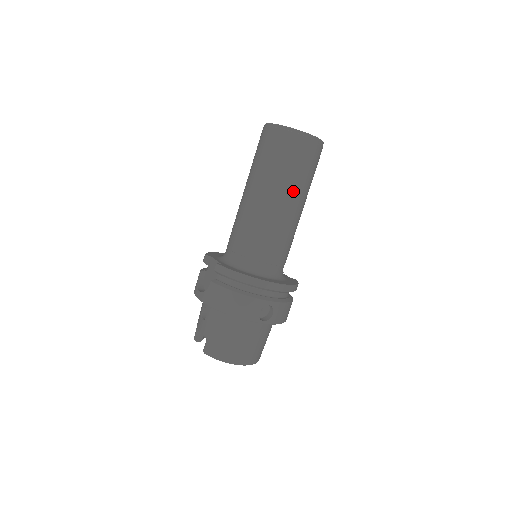
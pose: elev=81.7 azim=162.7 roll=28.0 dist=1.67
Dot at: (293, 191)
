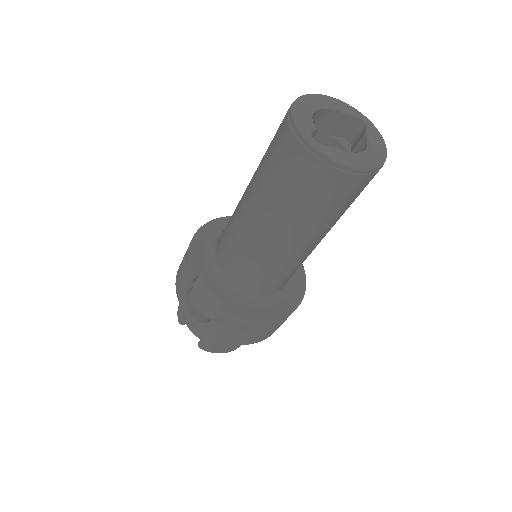
Dot at: (330, 228)
